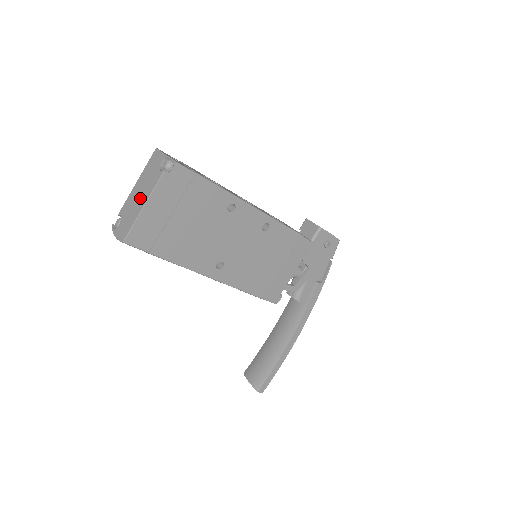
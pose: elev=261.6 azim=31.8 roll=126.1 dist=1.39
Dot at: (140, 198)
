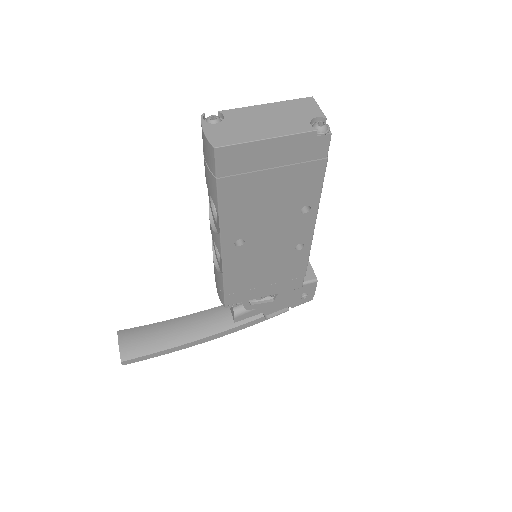
Dot at: (266, 125)
